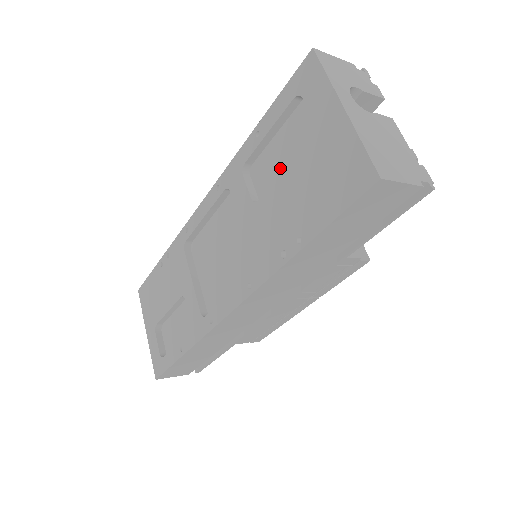
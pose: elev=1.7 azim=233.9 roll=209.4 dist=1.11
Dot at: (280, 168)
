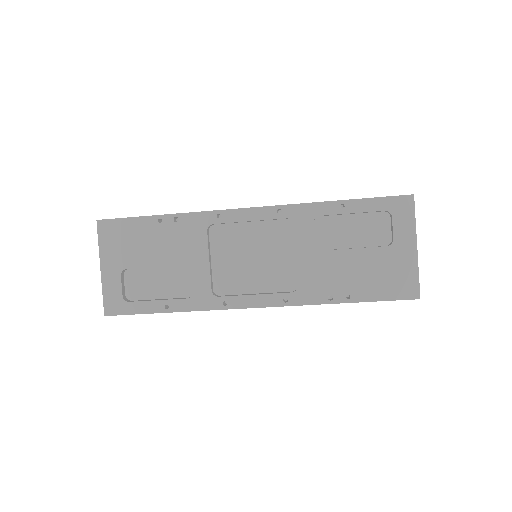
Dot at: (346, 238)
